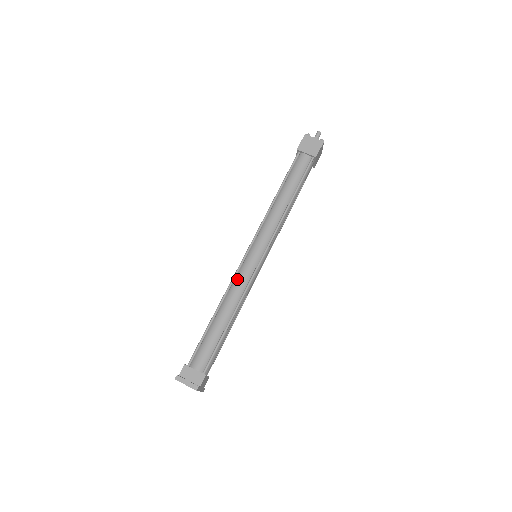
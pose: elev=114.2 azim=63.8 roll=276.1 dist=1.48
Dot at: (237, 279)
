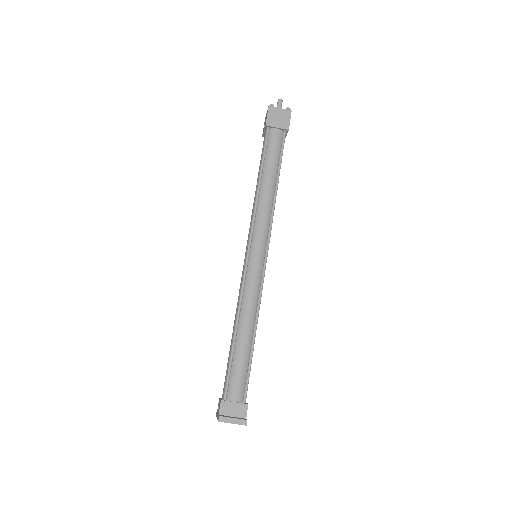
Dot at: (247, 288)
